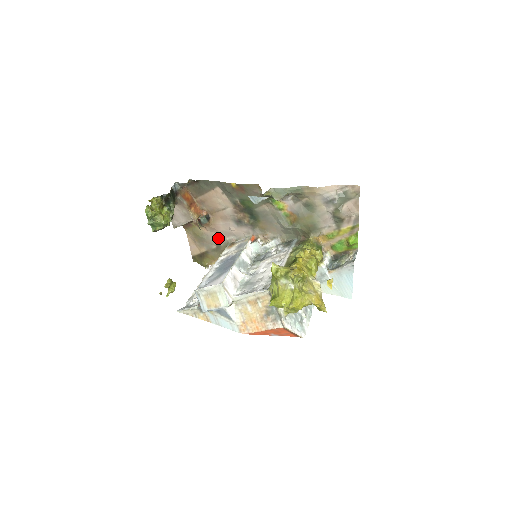
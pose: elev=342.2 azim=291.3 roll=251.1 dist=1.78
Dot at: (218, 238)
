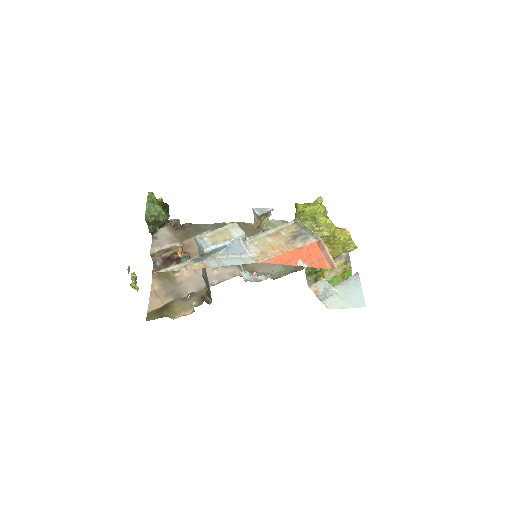
Dot at: (193, 285)
